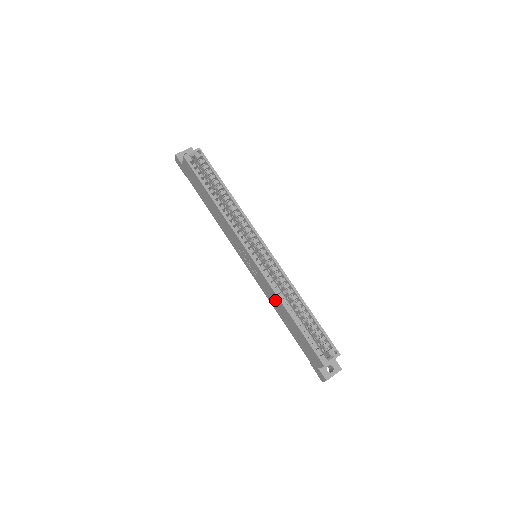
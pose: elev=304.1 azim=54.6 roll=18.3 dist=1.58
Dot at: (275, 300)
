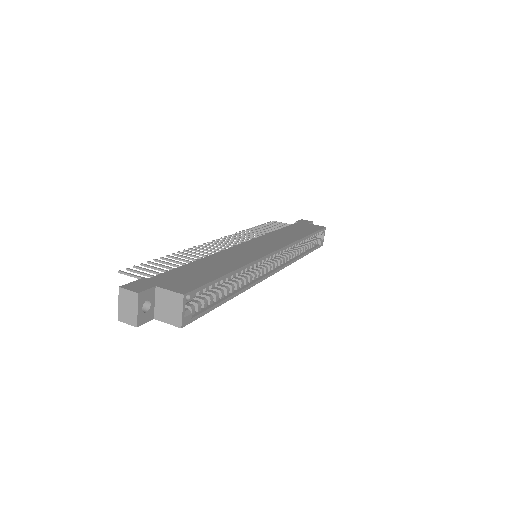
Dot at: occluded
